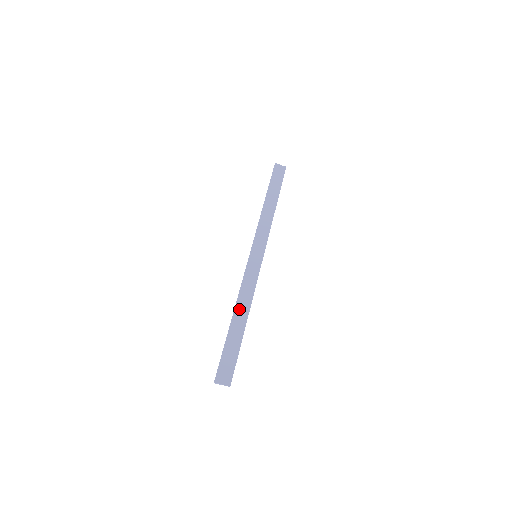
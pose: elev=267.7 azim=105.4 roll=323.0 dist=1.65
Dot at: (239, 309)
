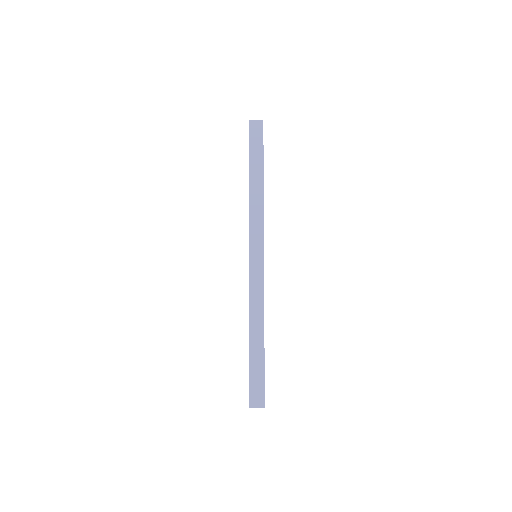
Dot at: (253, 325)
